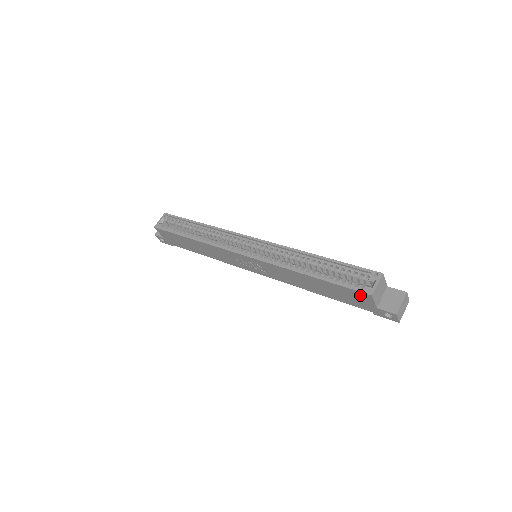
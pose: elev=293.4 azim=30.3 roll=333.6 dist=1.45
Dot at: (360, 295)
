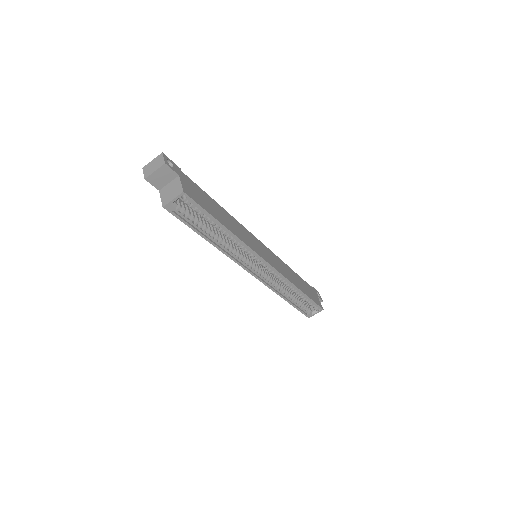
Dot at: occluded
